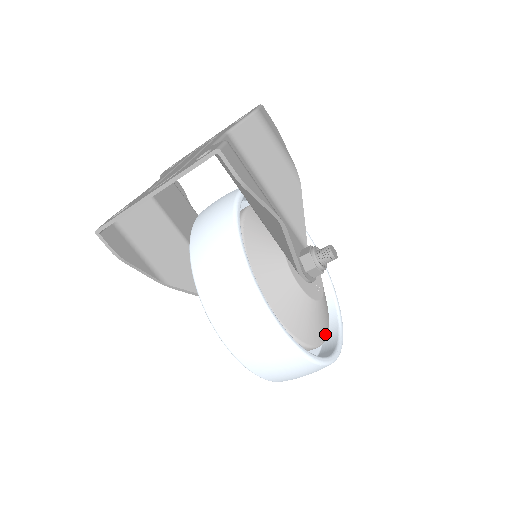
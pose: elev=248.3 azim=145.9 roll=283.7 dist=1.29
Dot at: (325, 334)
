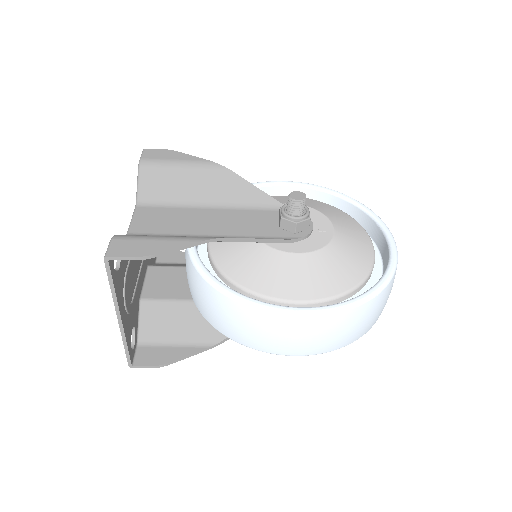
Dot at: (369, 256)
